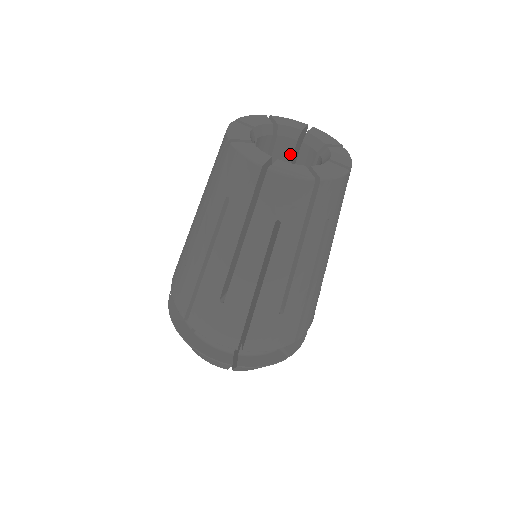
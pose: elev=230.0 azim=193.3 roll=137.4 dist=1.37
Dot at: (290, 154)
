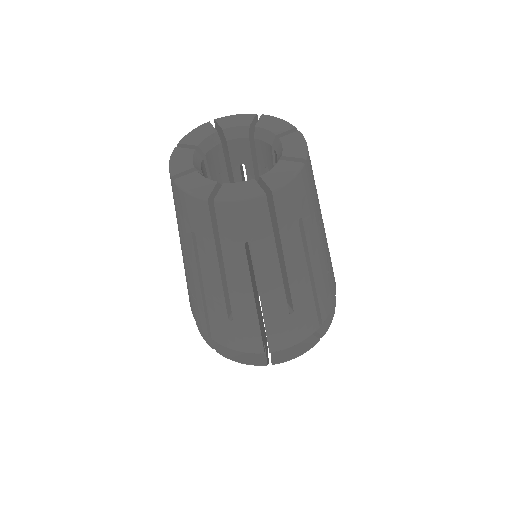
Dot at: (222, 159)
